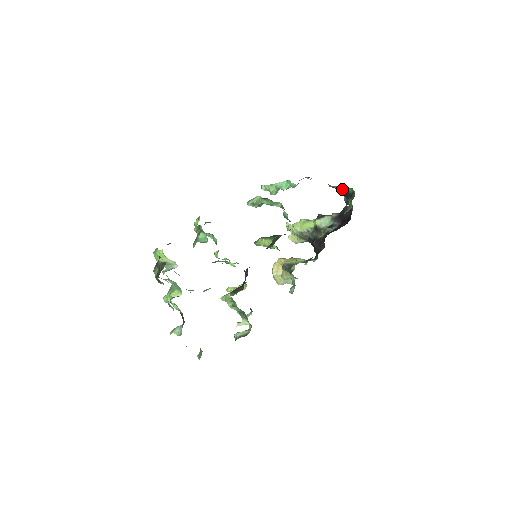
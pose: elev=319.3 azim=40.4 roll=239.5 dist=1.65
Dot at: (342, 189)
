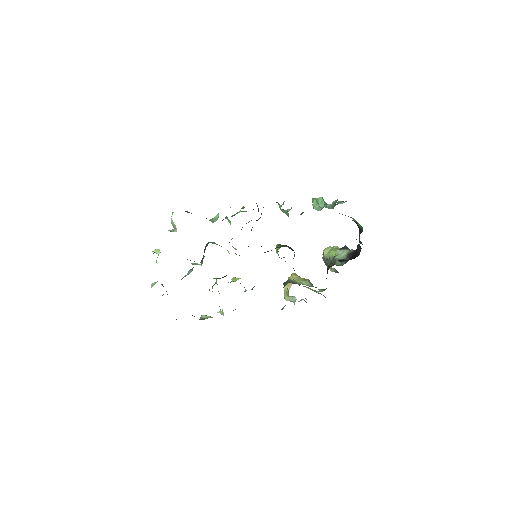
Dot at: occluded
